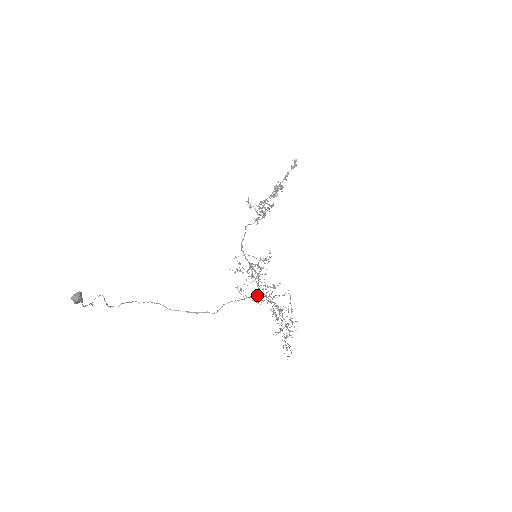
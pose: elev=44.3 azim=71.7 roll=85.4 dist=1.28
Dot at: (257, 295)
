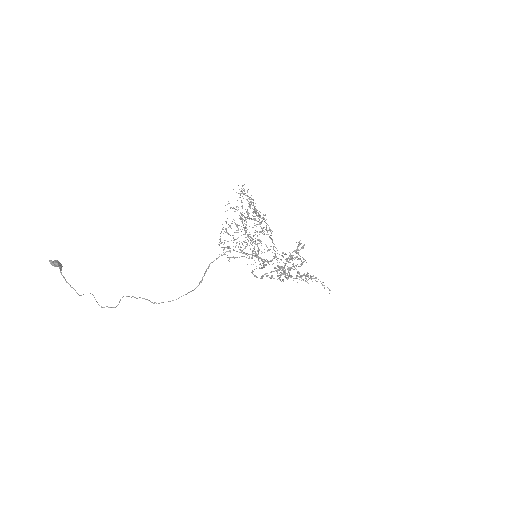
Dot at: (260, 263)
